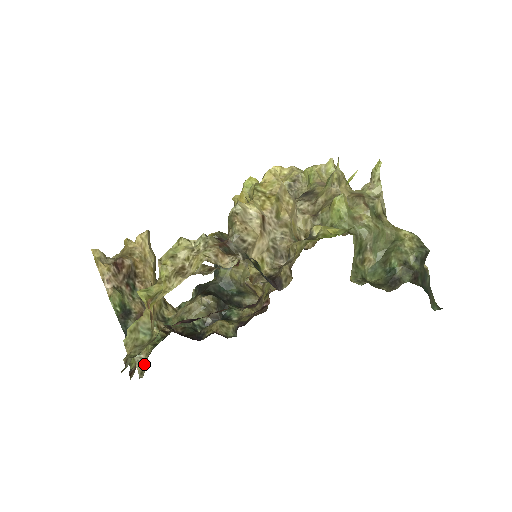
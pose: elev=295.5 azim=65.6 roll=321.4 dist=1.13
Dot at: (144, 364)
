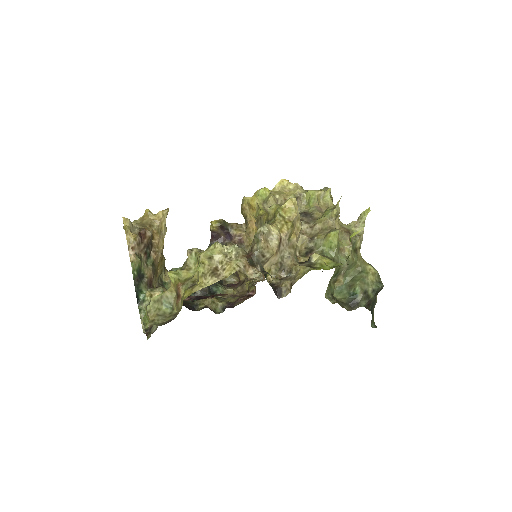
Dot at: occluded
